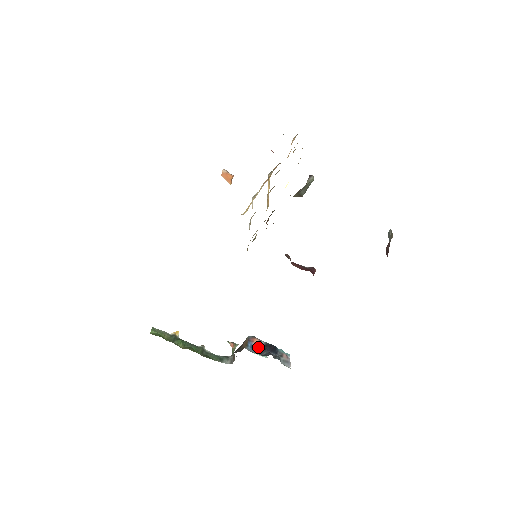
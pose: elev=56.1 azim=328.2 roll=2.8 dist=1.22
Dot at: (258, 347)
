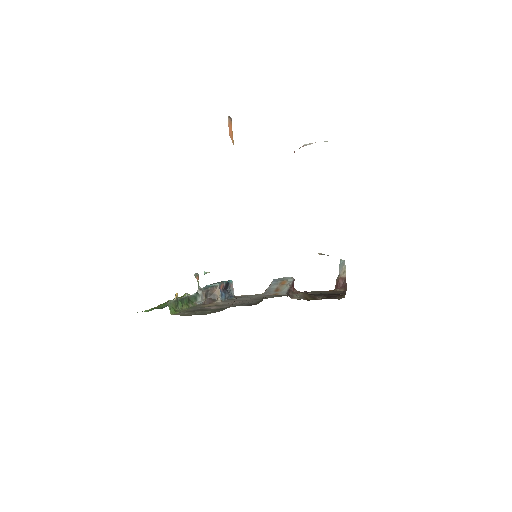
Dot at: (223, 290)
